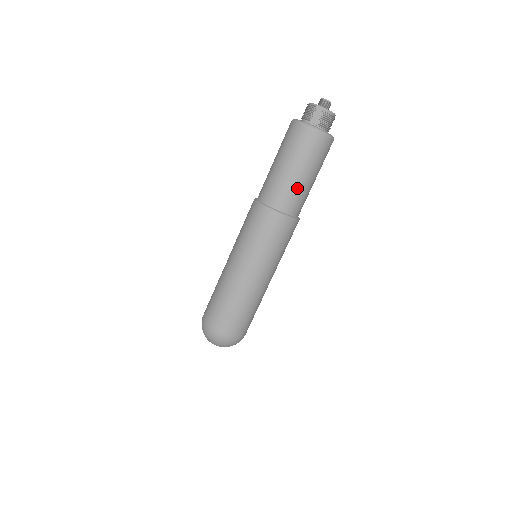
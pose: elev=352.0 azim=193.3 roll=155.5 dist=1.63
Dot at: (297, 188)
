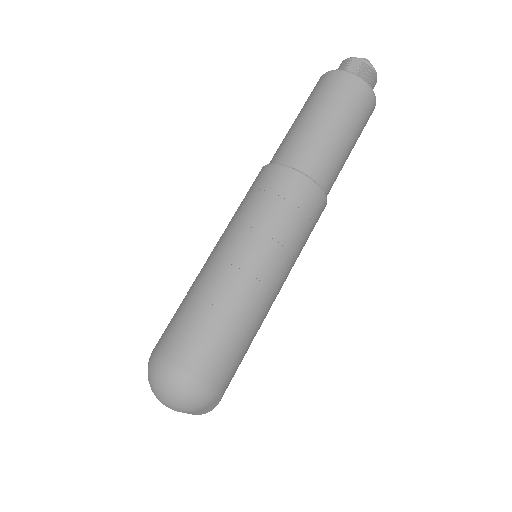
Dot at: (325, 143)
